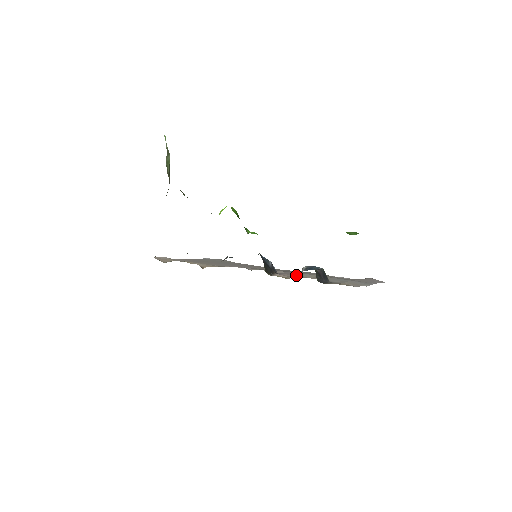
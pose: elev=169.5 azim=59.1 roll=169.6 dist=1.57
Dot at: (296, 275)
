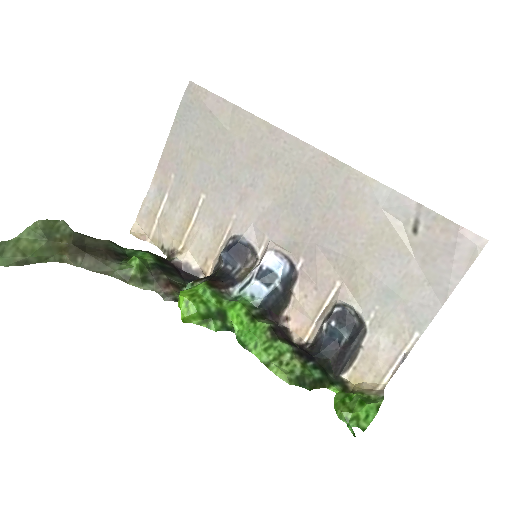
Dot at: (321, 280)
